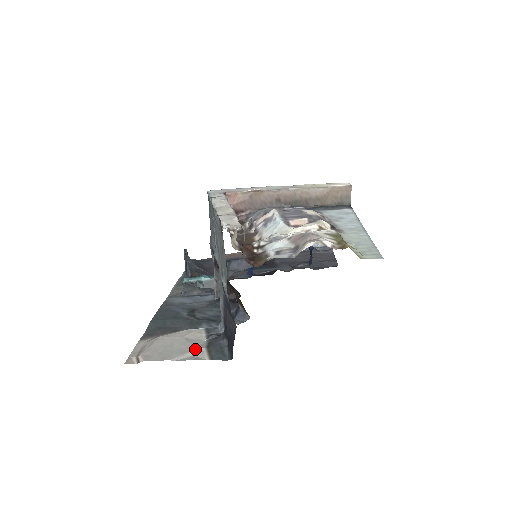
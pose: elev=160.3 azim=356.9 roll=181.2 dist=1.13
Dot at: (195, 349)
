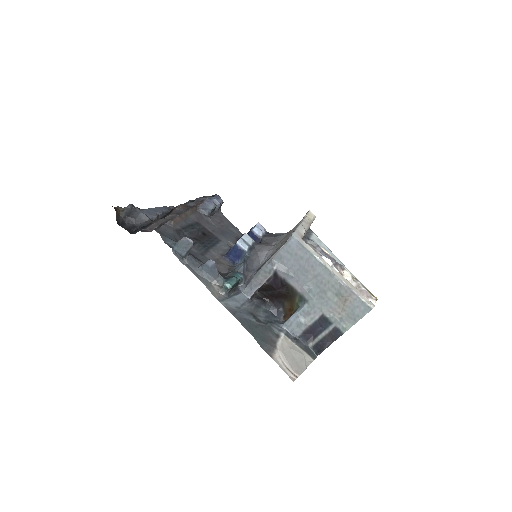
Dot at: (304, 355)
